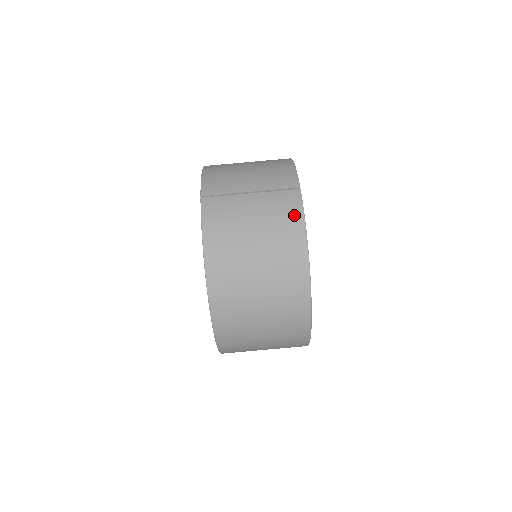
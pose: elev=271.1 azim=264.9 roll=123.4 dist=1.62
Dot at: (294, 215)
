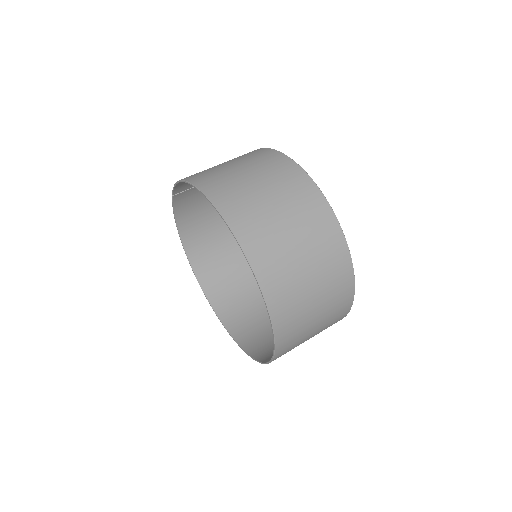
Dot at: occluded
